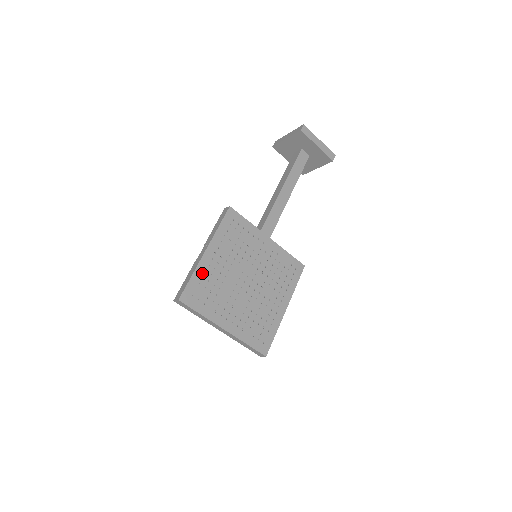
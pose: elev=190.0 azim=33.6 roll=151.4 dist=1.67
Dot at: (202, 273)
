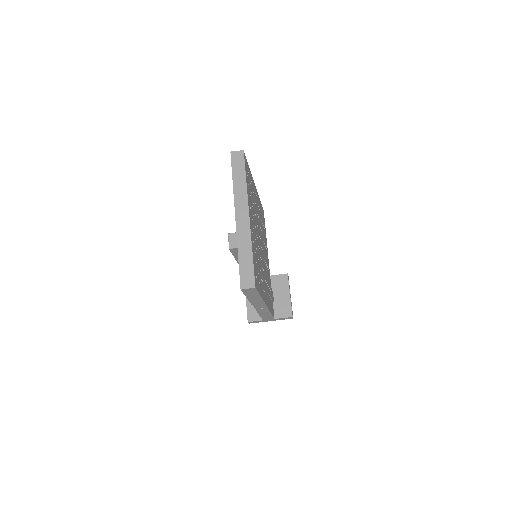
Dot at: (252, 181)
